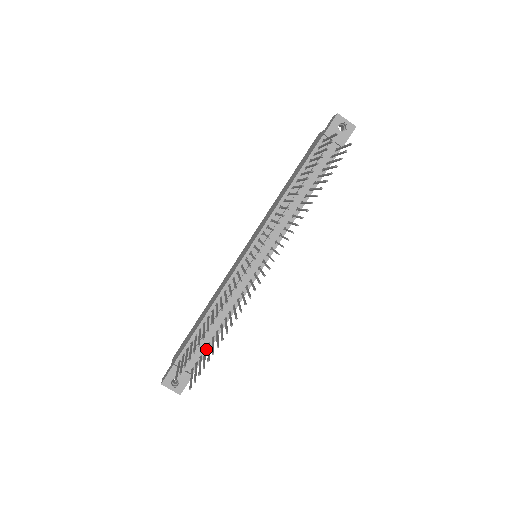
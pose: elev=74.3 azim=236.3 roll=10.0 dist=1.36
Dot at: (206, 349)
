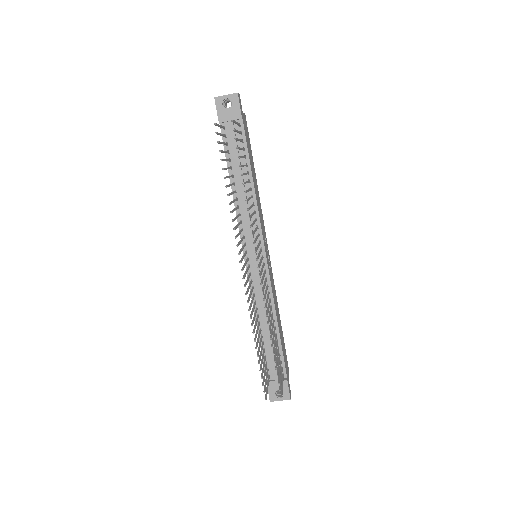
Dot at: (280, 353)
